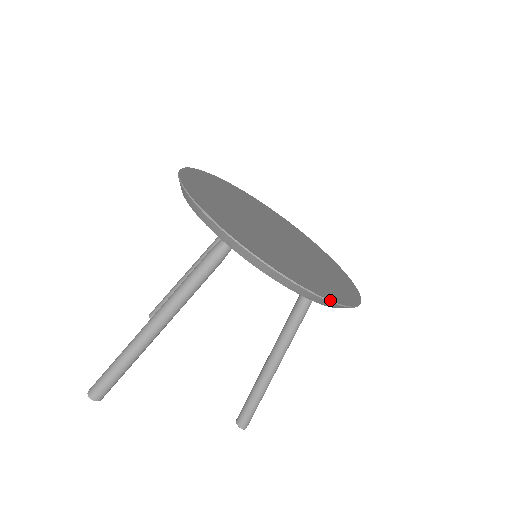
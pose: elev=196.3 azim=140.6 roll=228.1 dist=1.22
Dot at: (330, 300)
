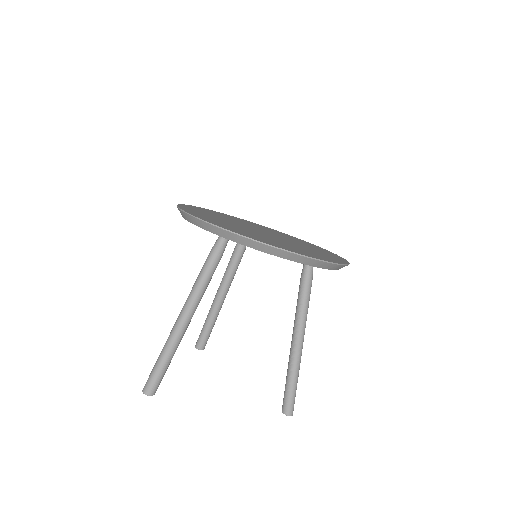
Dot at: (305, 256)
